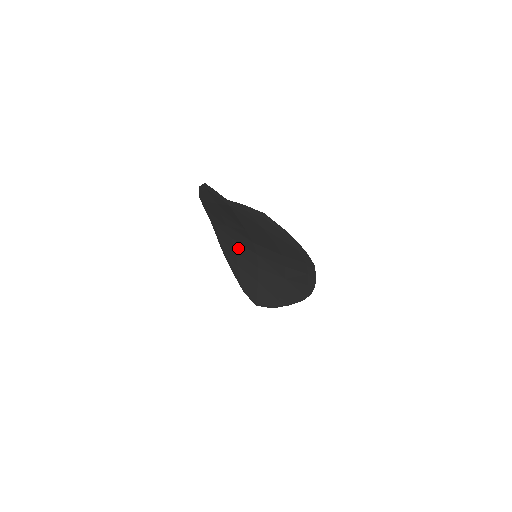
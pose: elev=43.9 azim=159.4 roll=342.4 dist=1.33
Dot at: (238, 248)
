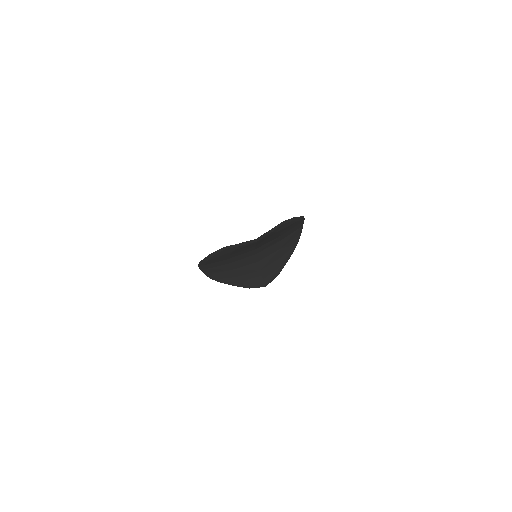
Dot at: (235, 265)
